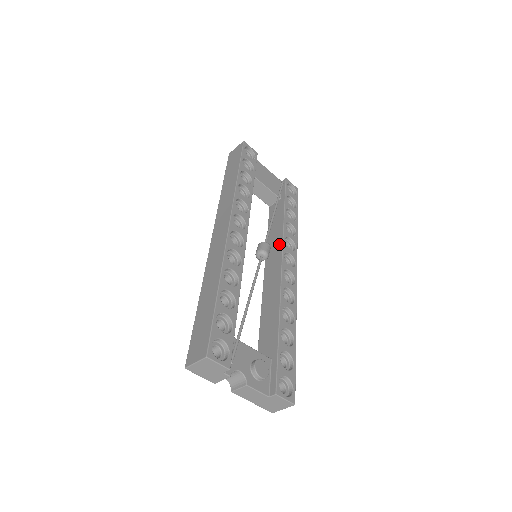
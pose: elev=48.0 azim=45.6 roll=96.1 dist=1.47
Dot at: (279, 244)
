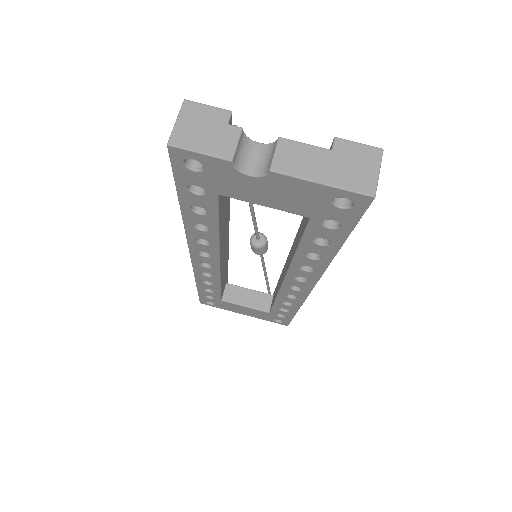
Dot at: (284, 267)
